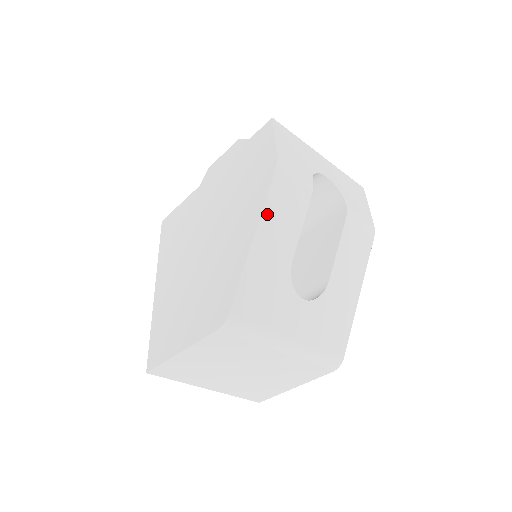
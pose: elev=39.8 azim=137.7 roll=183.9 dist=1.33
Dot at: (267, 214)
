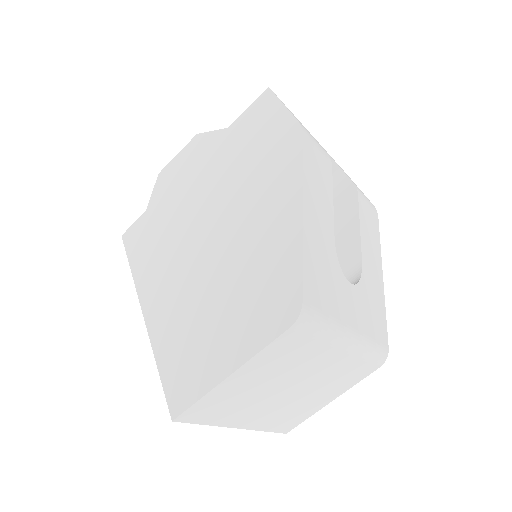
Dot at: (306, 183)
